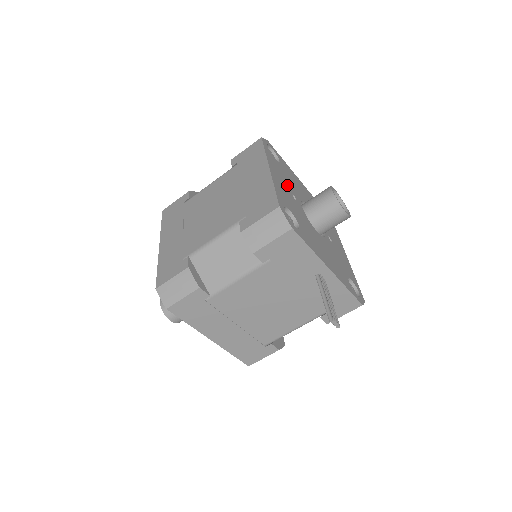
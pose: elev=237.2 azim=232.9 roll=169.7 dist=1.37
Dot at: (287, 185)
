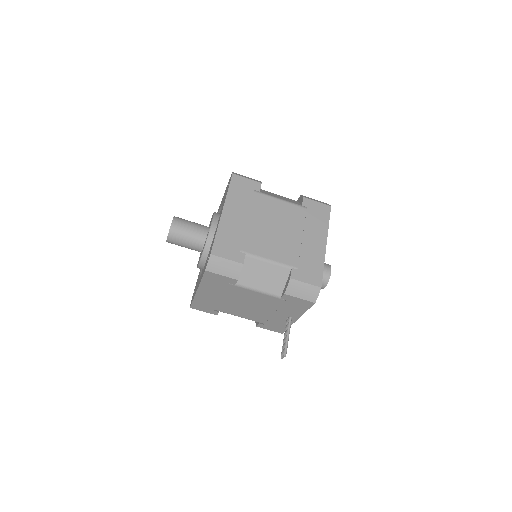
Dot at: occluded
